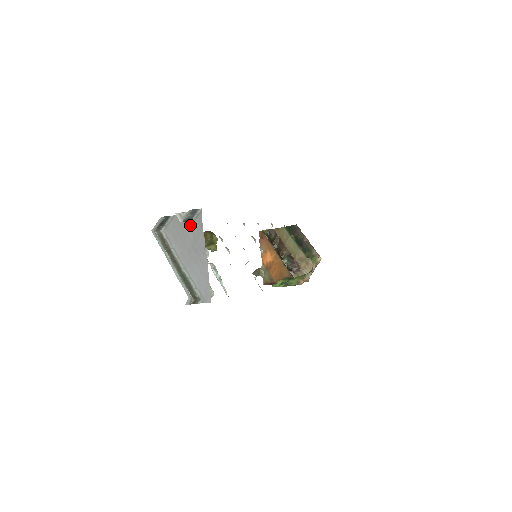
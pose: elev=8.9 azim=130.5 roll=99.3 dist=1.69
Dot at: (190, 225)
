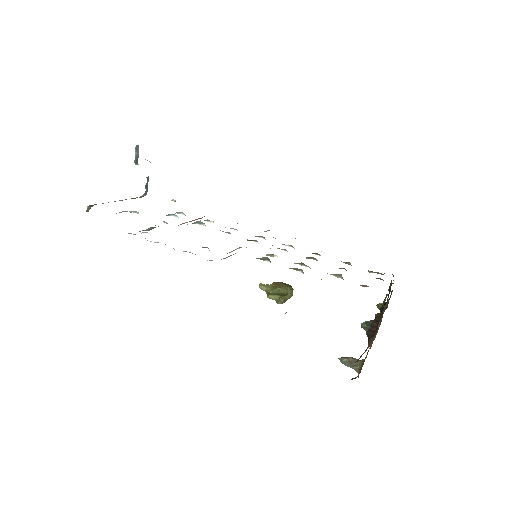
Dot at: occluded
